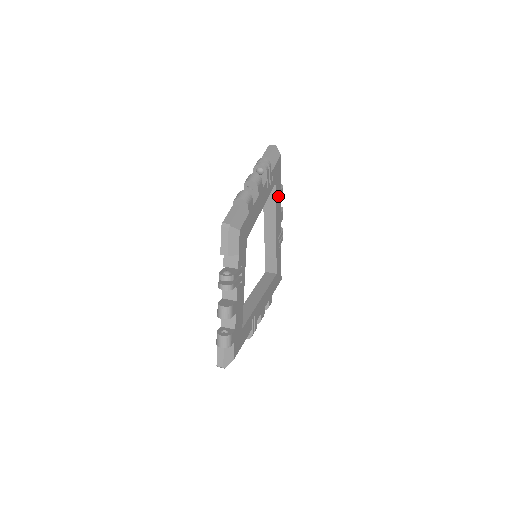
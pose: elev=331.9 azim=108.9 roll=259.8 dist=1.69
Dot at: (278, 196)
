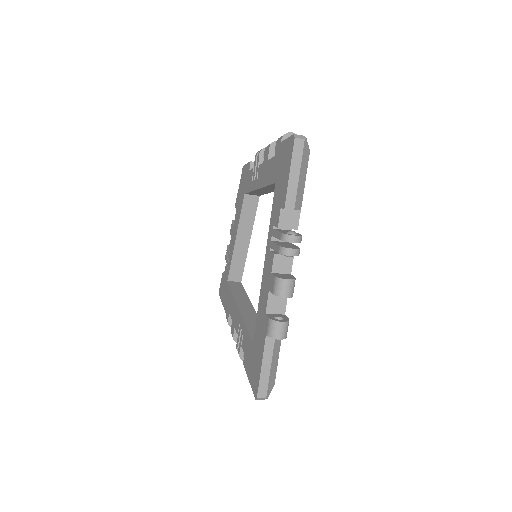
Dot at: occluded
